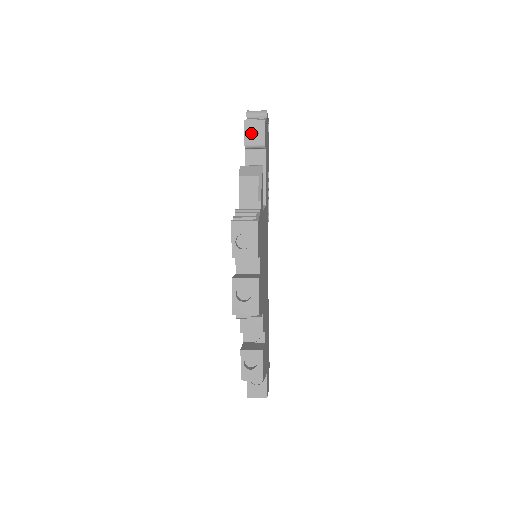
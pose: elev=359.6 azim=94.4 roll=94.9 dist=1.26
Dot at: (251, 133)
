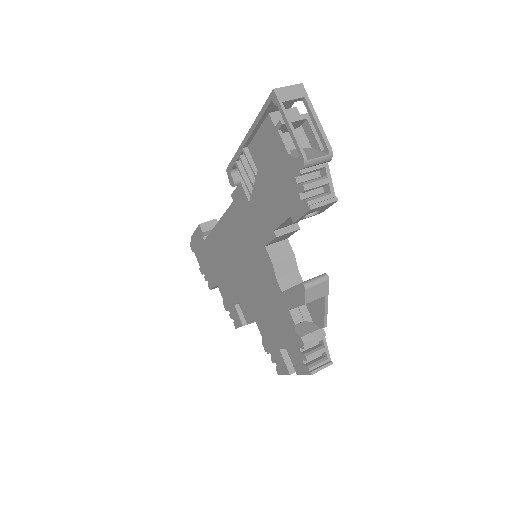
Dot at: occluded
